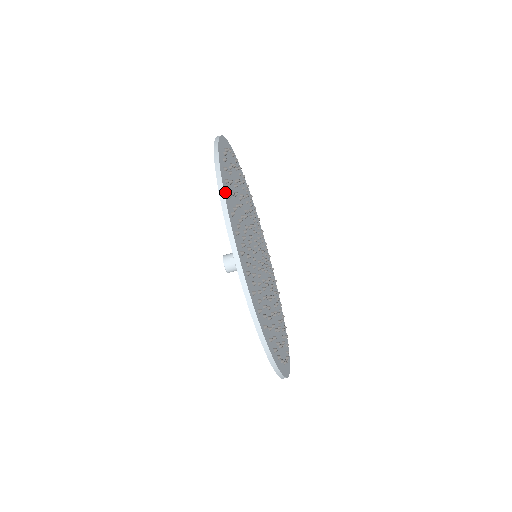
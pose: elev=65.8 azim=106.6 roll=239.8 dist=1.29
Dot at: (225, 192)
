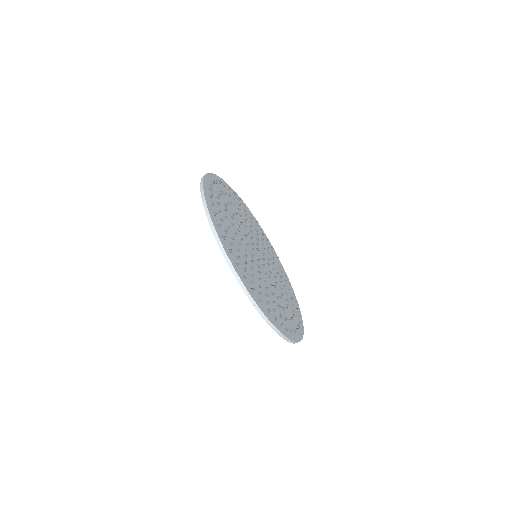
Dot at: (215, 224)
